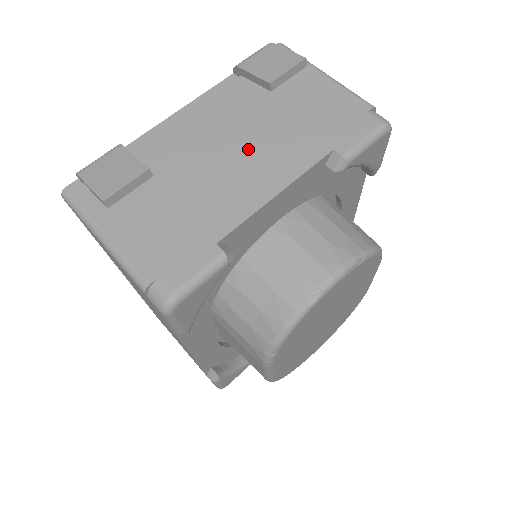
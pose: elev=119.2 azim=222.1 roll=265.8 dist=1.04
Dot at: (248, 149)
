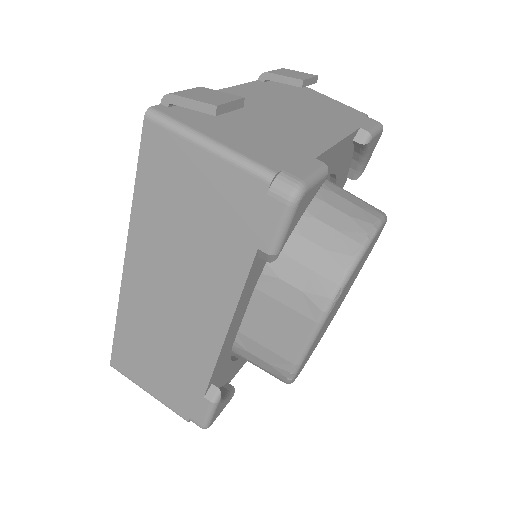
Dot at: (300, 116)
